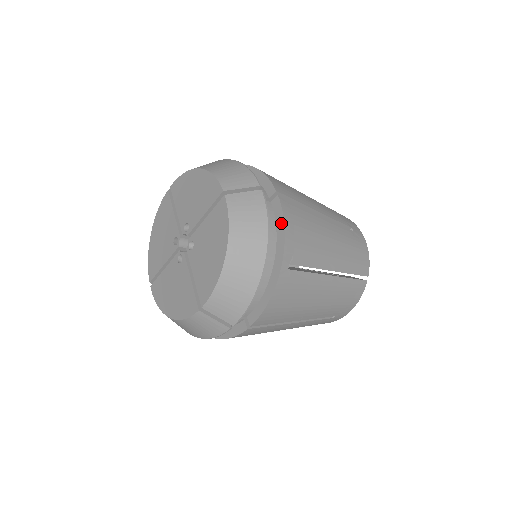
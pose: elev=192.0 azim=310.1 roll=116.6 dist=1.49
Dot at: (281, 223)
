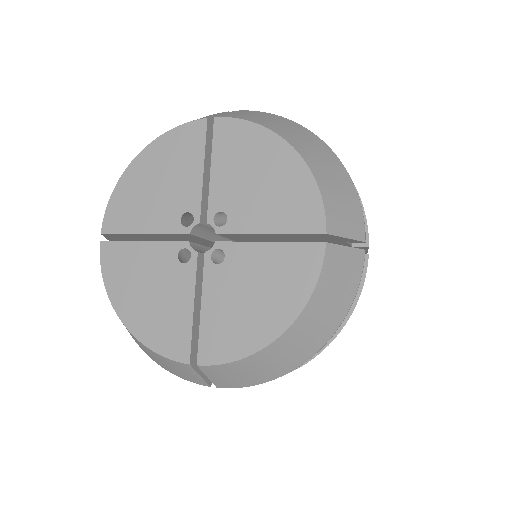
Dot at: occluded
